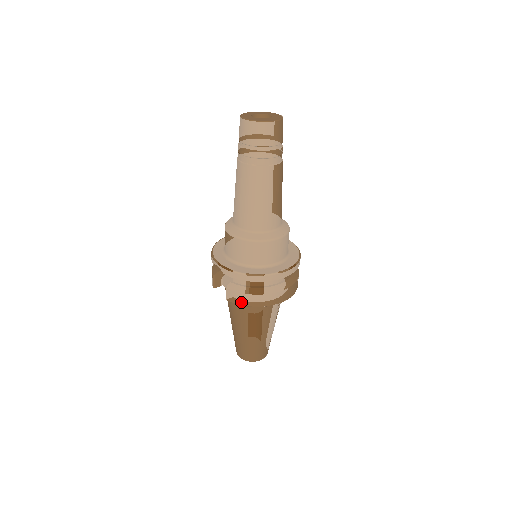
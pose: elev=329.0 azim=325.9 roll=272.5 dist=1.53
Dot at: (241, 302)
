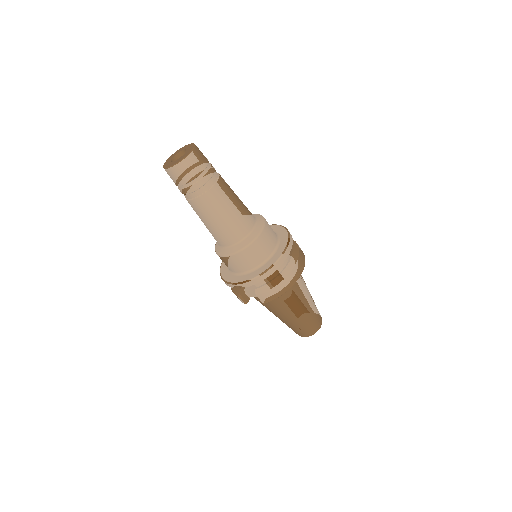
Dot at: (275, 296)
